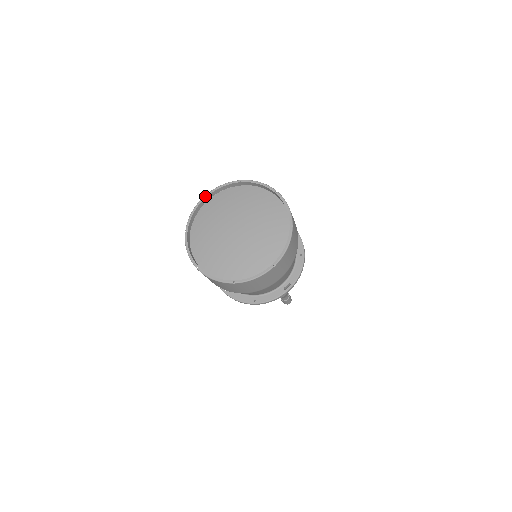
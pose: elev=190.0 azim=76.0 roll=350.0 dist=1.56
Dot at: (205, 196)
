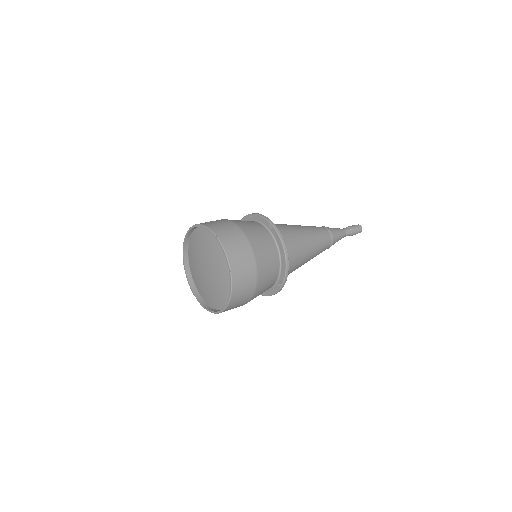
Dot at: (185, 238)
